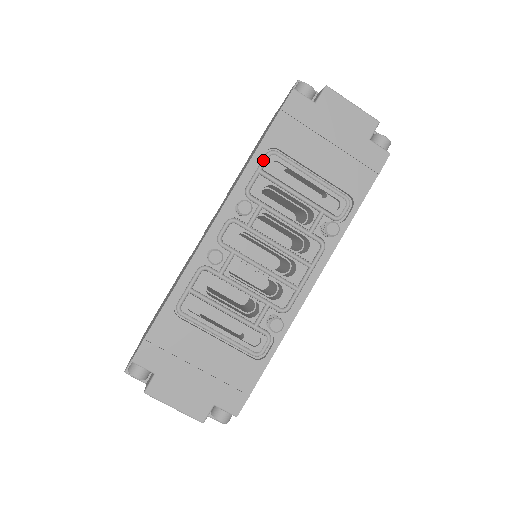
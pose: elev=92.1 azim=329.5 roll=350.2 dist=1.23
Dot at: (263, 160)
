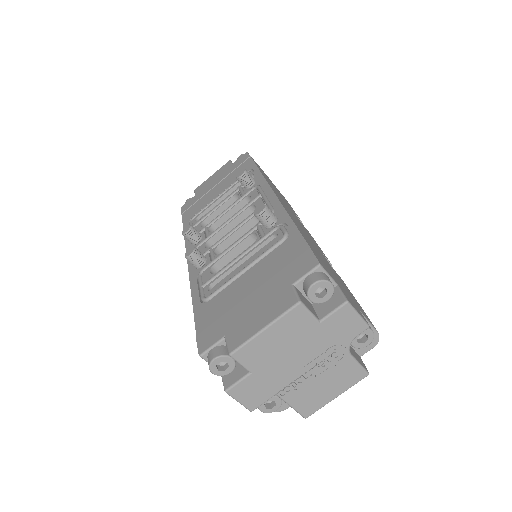
Dot at: occluded
